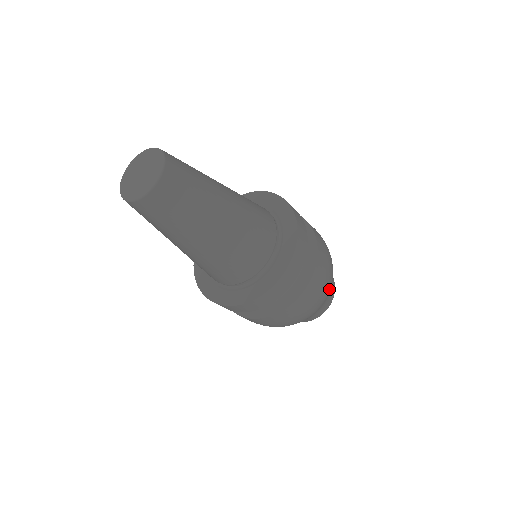
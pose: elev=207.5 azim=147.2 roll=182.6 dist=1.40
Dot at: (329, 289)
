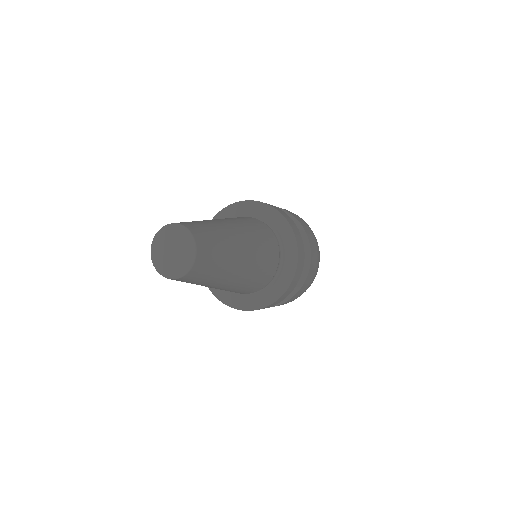
Dot at: occluded
